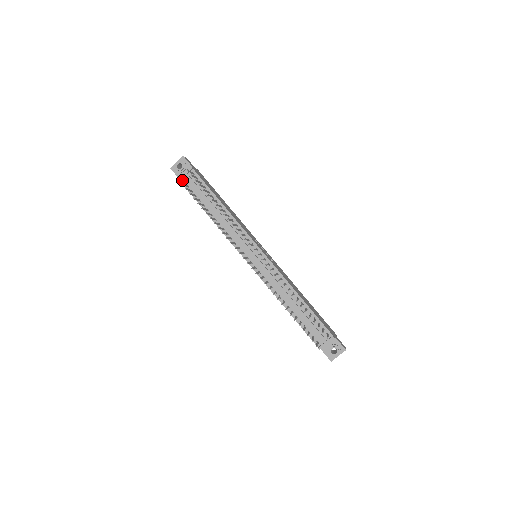
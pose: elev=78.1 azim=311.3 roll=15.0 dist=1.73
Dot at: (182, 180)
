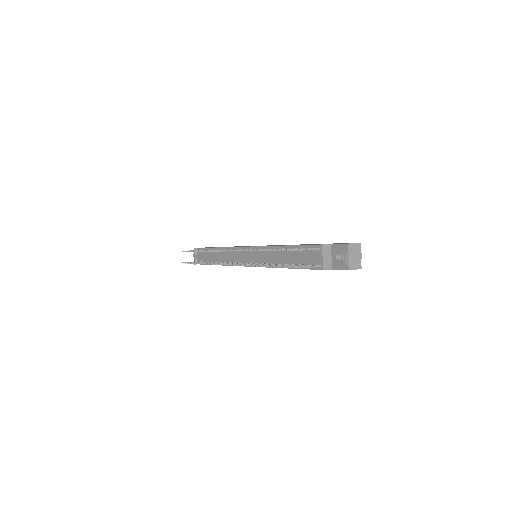
Dot at: occluded
